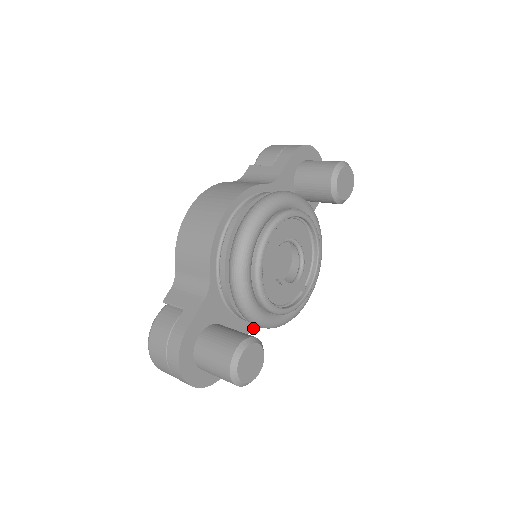
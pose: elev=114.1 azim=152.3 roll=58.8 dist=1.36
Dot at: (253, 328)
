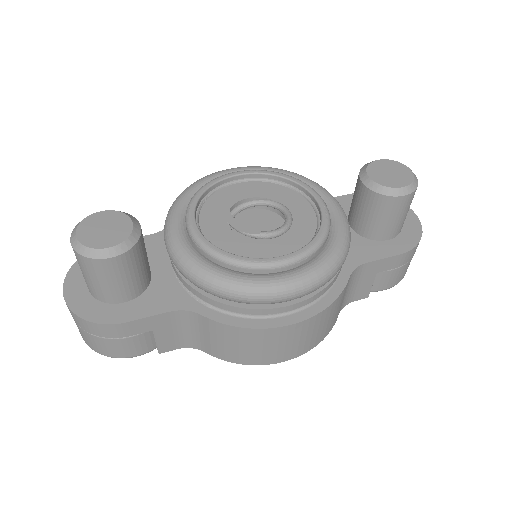
Dot at: (191, 310)
